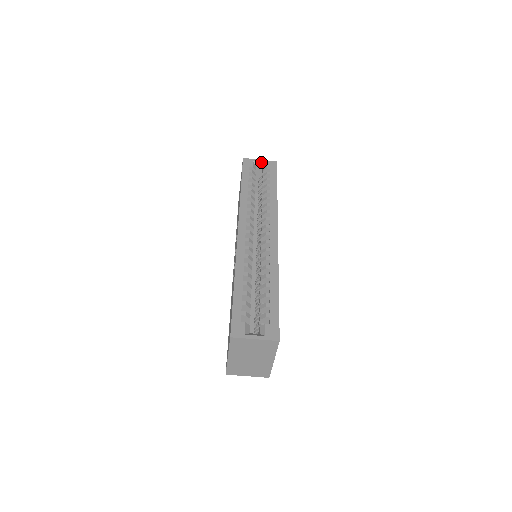
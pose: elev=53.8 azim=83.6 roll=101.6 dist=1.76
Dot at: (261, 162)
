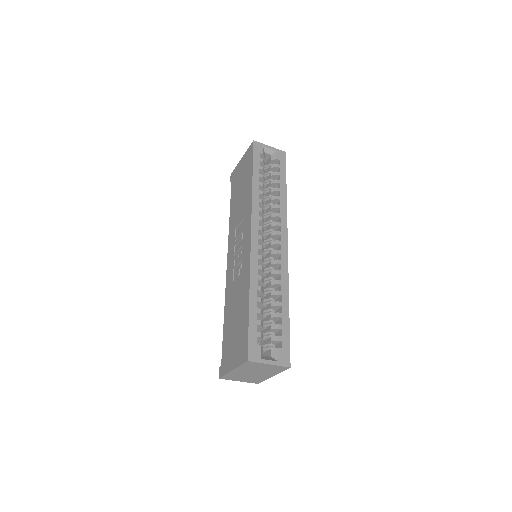
Dot at: (271, 149)
